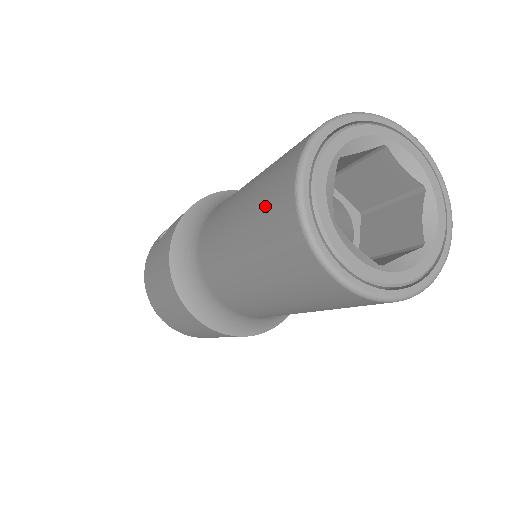
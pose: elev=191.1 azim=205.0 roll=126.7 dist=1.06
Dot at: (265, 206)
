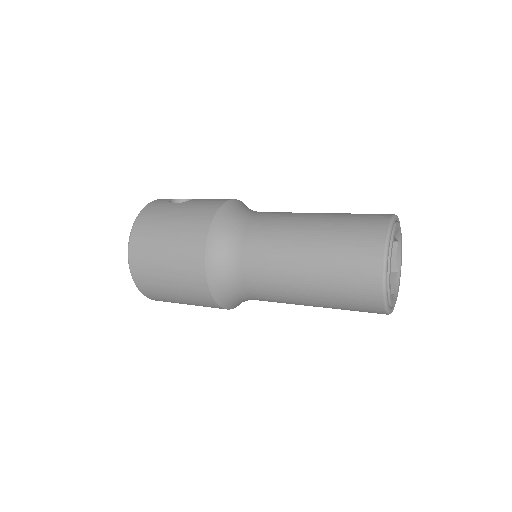
Dot at: (354, 230)
